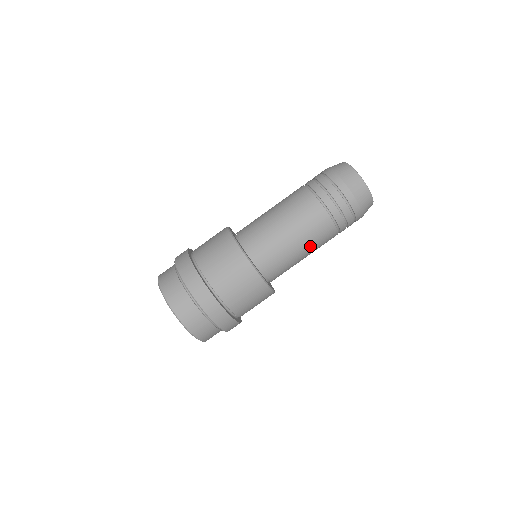
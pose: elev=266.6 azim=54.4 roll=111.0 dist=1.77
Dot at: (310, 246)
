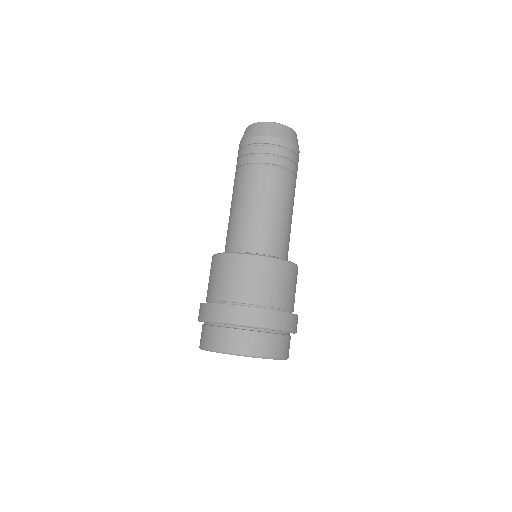
Dot at: (263, 198)
